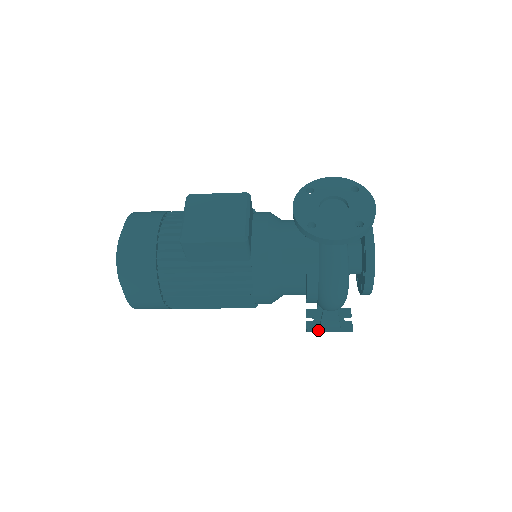
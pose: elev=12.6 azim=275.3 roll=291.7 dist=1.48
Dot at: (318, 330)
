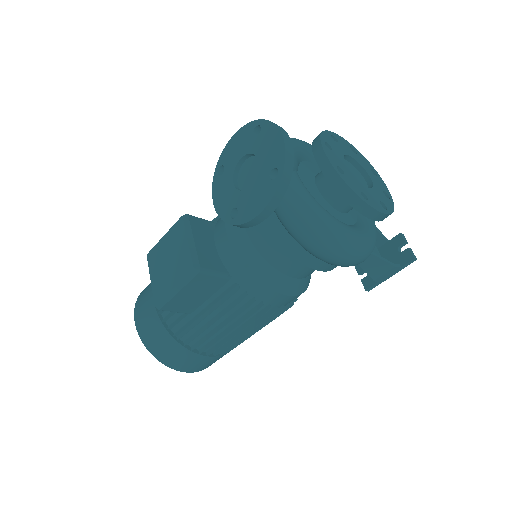
Dot at: (377, 283)
